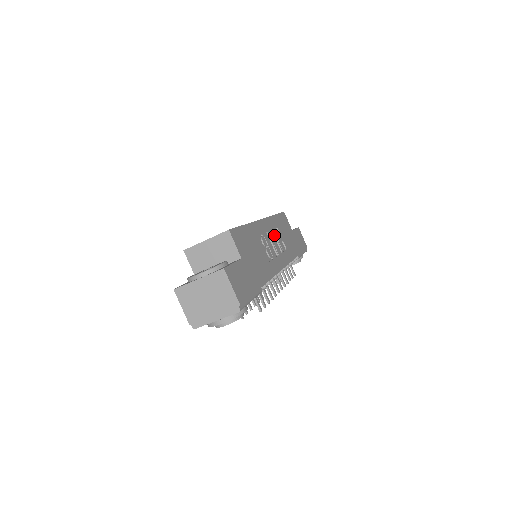
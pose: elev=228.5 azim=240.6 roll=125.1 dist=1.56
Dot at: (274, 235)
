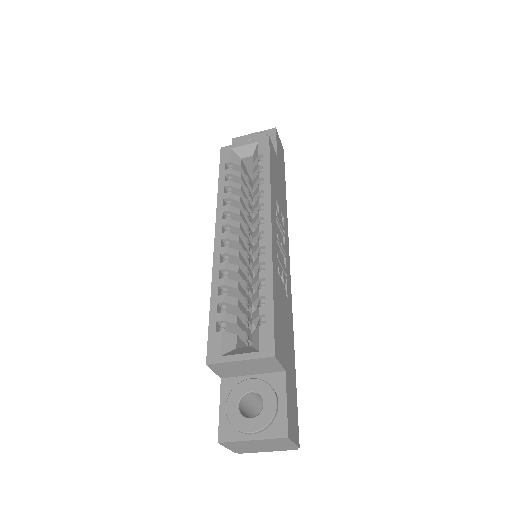
Dot at: (277, 223)
